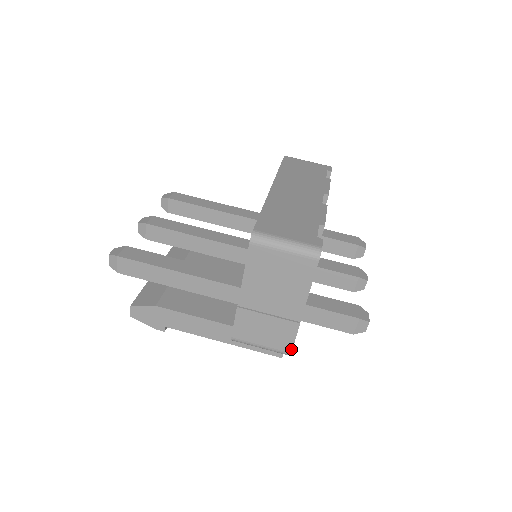
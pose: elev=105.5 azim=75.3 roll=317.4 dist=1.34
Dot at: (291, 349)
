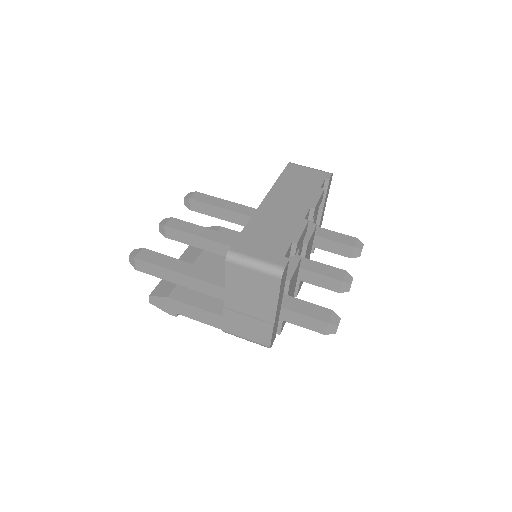
Dot at: (269, 344)
